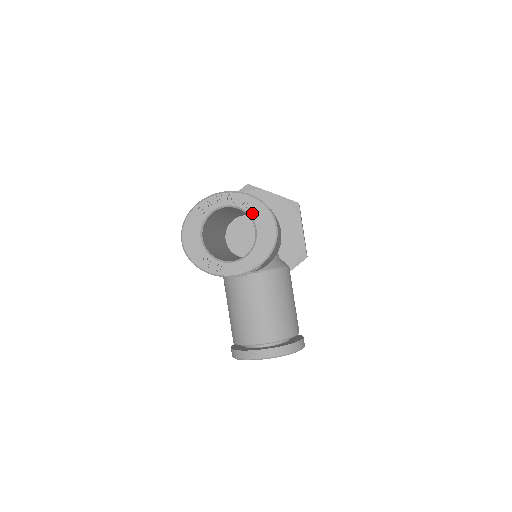
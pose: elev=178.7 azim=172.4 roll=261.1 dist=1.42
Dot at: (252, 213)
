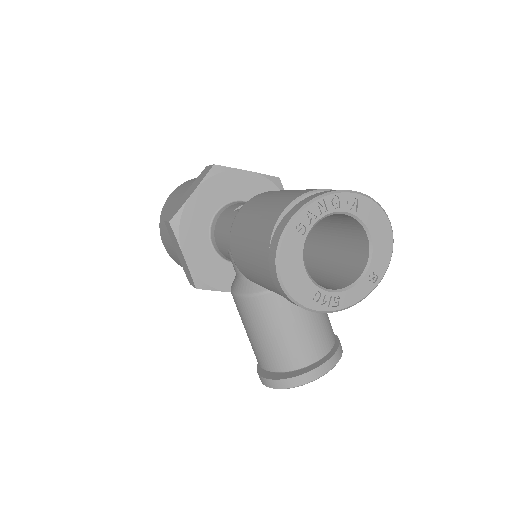
Dot at: (363, 216)
